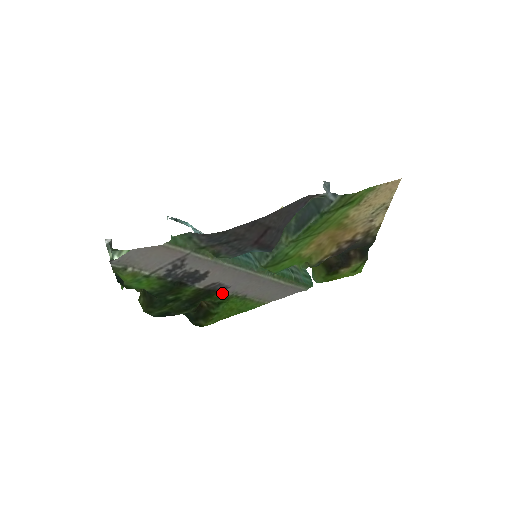
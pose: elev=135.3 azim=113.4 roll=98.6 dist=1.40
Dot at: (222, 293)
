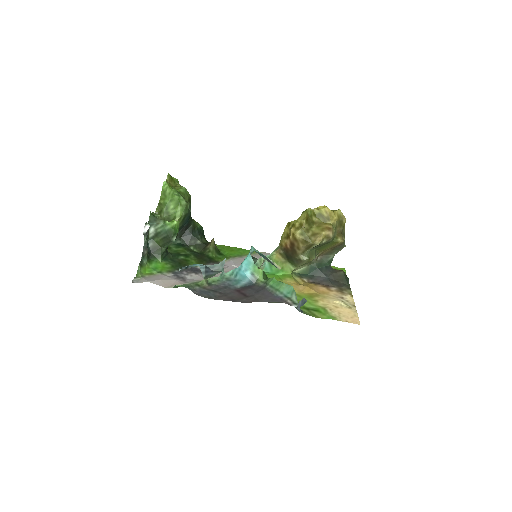
Dot at: (221, 261)
